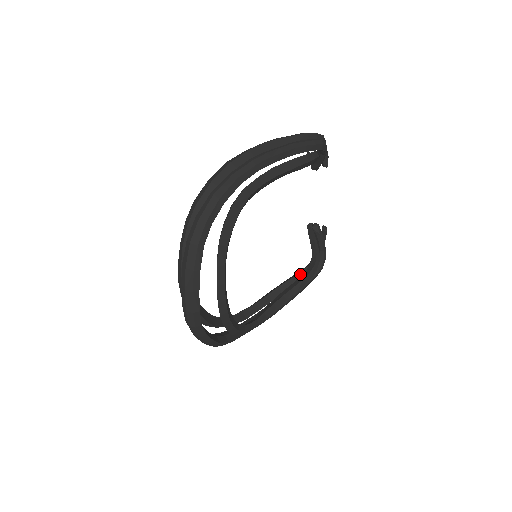
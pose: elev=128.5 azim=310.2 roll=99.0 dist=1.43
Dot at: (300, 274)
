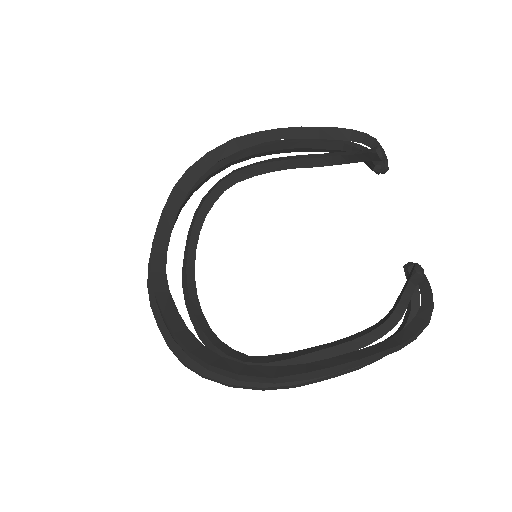
Dot at: occluded
